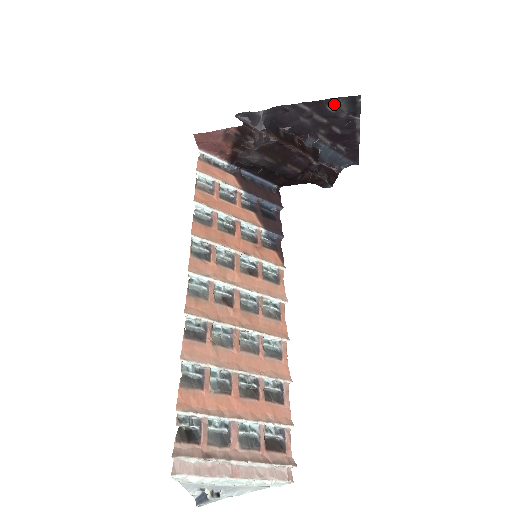
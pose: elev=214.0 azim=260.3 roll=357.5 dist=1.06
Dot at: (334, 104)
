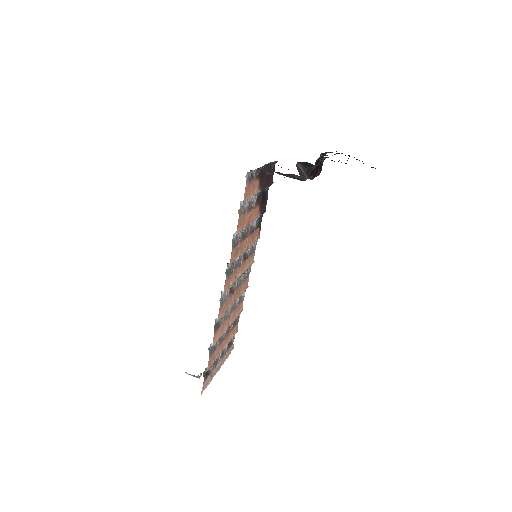
Dot at: occluded
